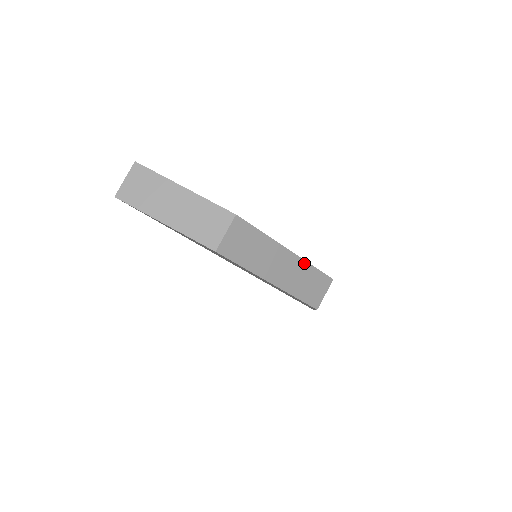
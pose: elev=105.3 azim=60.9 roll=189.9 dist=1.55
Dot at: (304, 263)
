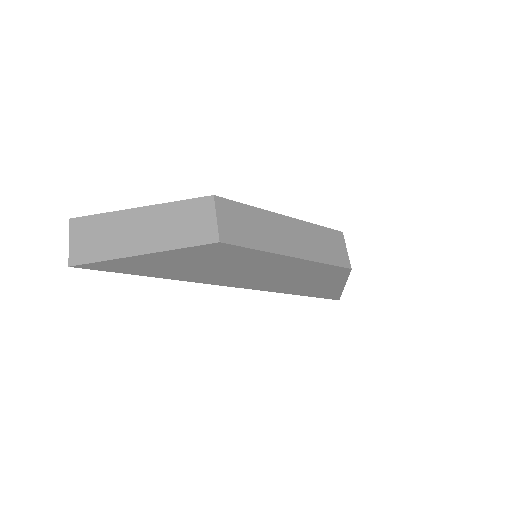
Dot at: (307, 225)
